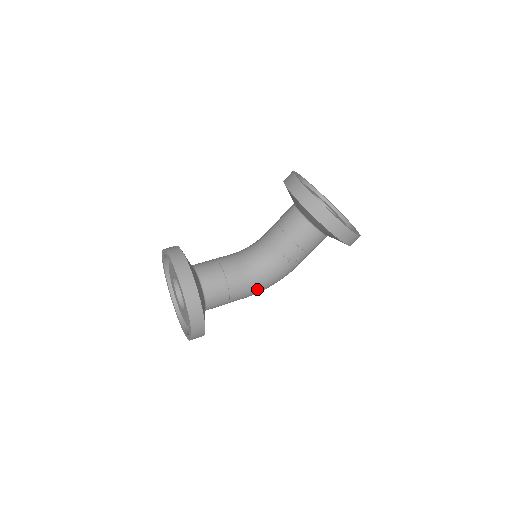
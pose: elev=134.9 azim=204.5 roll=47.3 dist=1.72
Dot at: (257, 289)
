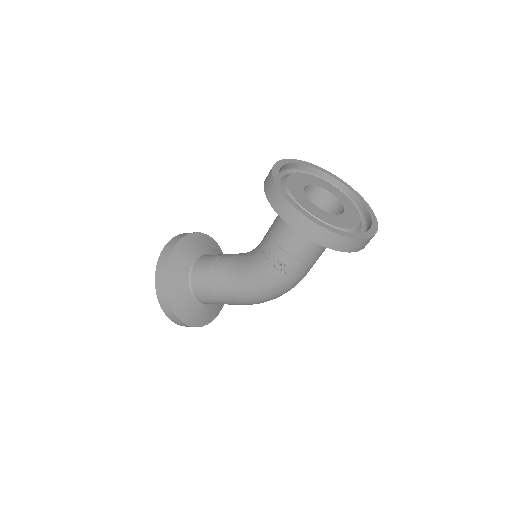
Dot at: (240, 290)
